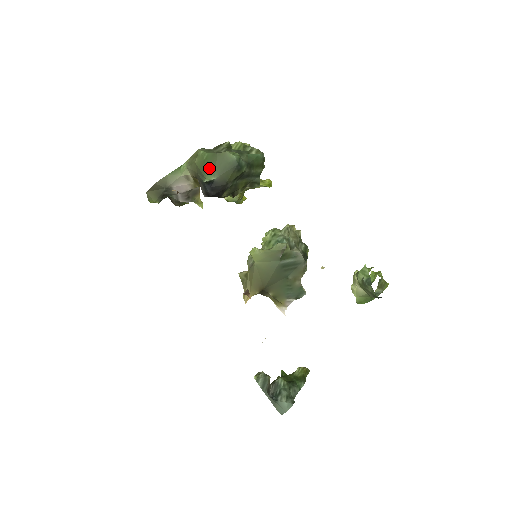
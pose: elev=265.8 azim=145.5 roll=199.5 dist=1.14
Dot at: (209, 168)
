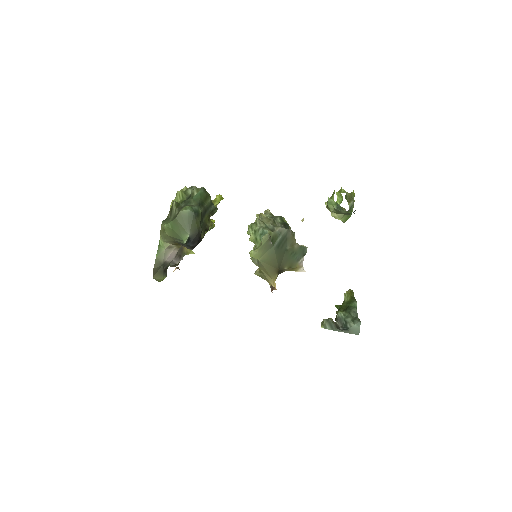
Dot at: (179, 232)
